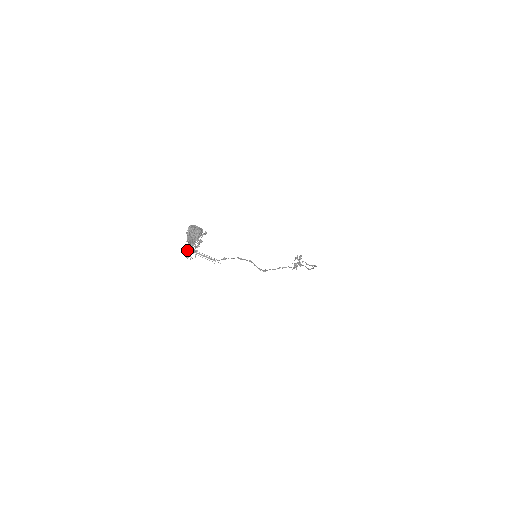
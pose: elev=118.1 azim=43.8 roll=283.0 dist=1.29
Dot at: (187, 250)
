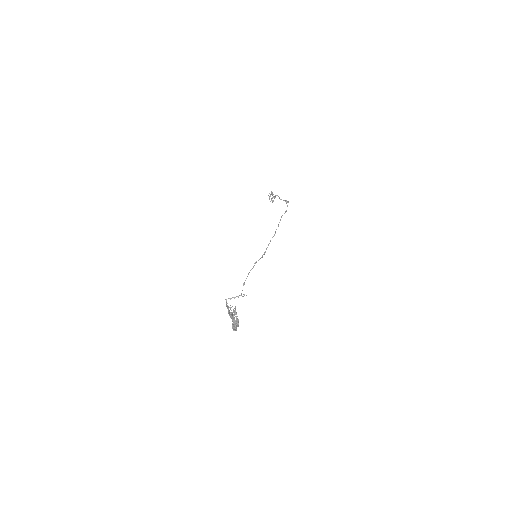
Dot at: occluded
